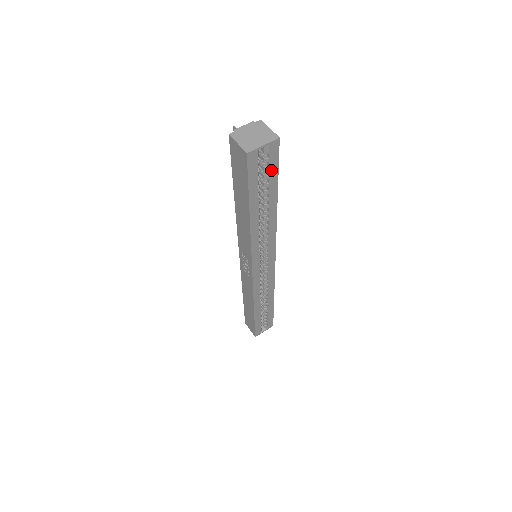
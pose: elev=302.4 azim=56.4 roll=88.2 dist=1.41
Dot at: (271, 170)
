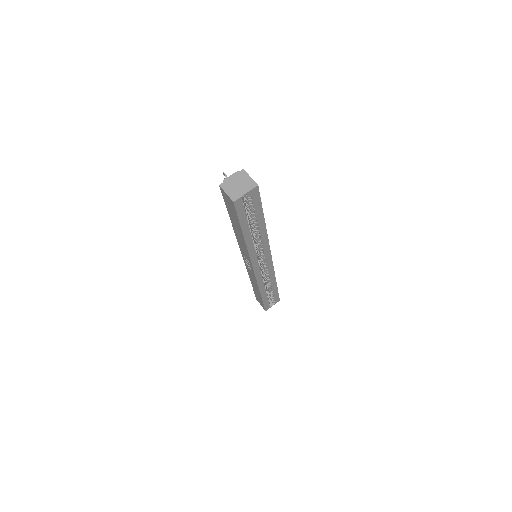
Dot at: (255, 205)
